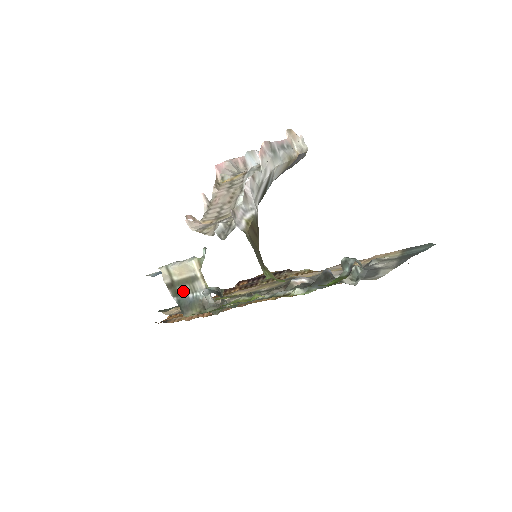
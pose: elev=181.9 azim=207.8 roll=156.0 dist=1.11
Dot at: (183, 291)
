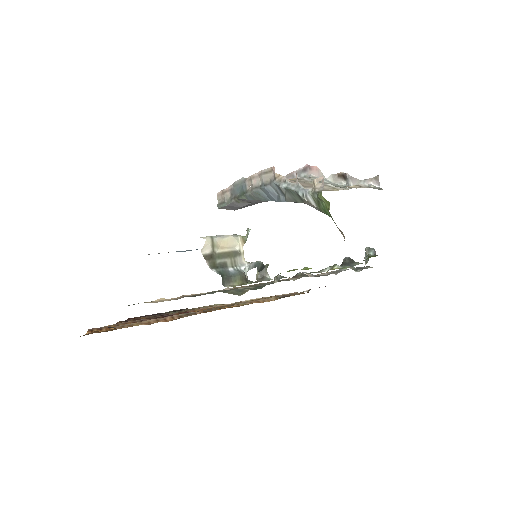
Dot at: (223, 264)
